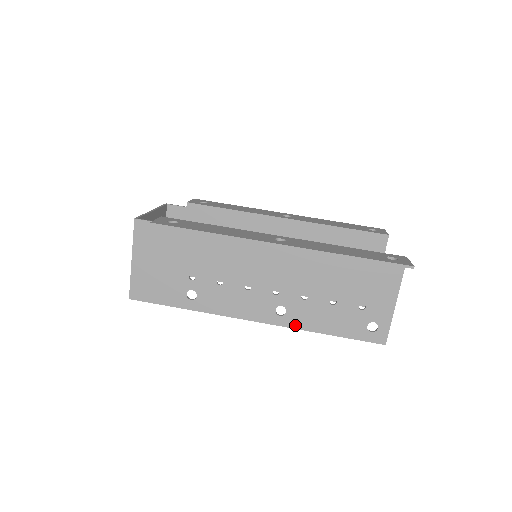
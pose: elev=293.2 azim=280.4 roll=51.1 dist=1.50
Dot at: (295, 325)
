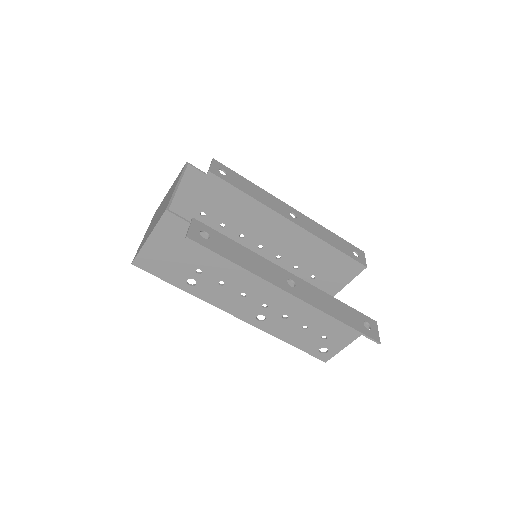
Dot at: (267, 330)
